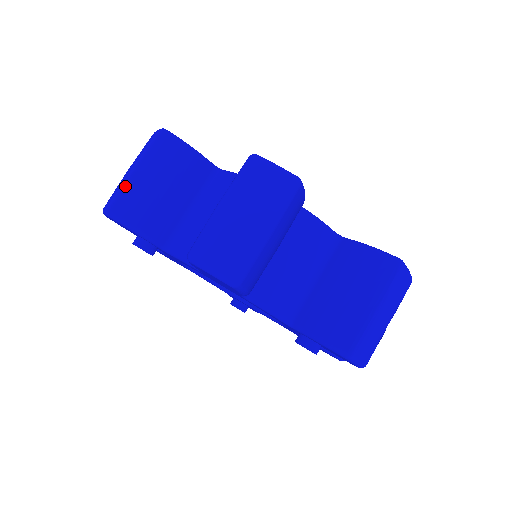
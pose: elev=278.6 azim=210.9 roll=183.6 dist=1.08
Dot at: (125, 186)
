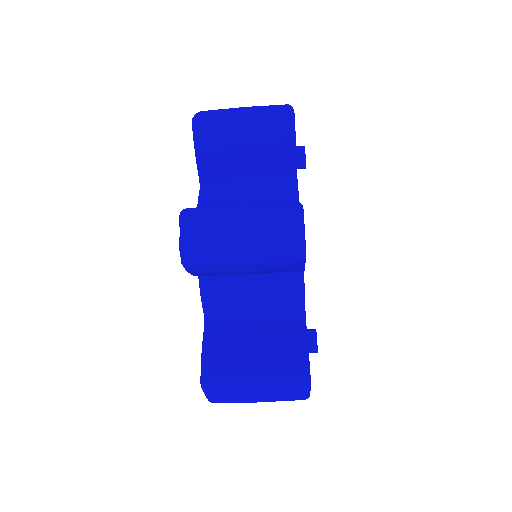
Dot at: (220, 265)
